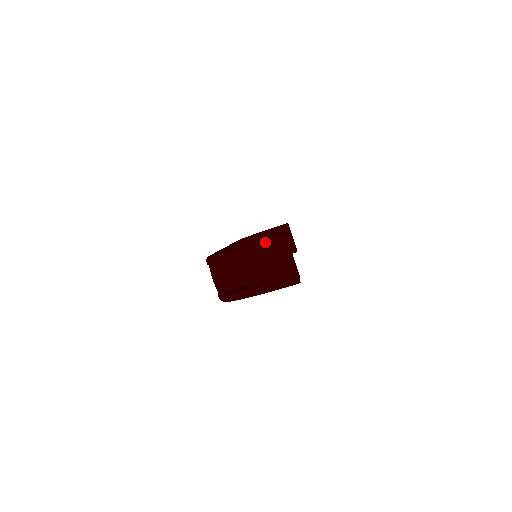
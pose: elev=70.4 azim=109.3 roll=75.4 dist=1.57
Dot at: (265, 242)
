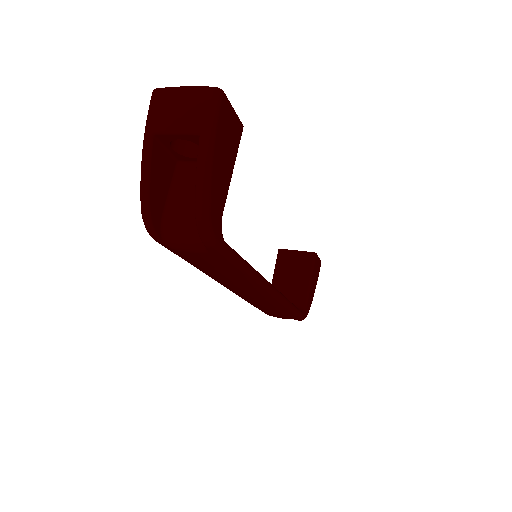
Dot at: (148, 117)
